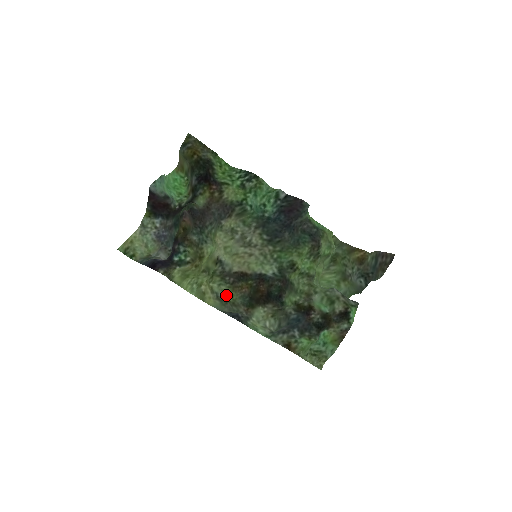
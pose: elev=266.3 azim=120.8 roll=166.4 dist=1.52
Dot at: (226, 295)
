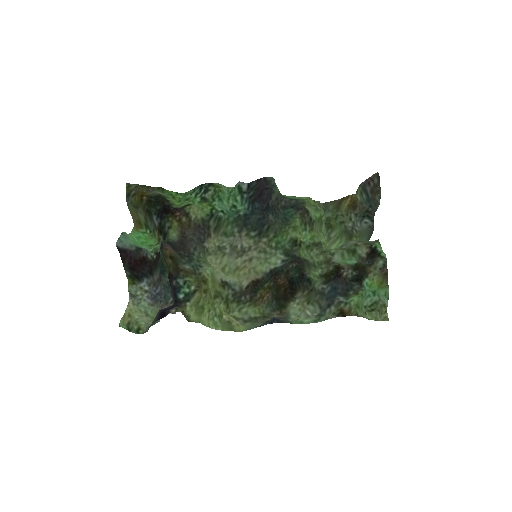
Dot at: (252, 314)
